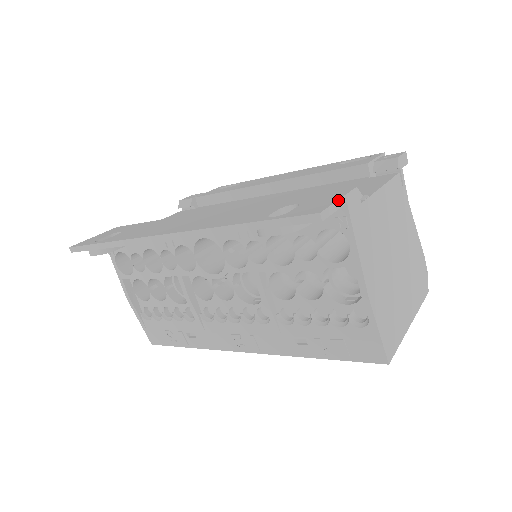
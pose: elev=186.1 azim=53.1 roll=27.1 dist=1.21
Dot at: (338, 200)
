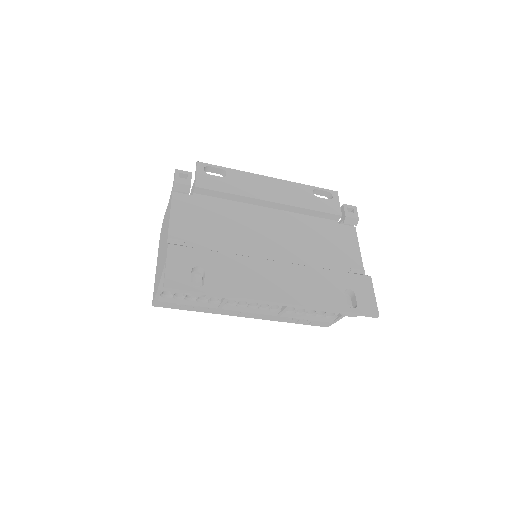
Dot at: (375, 297)
